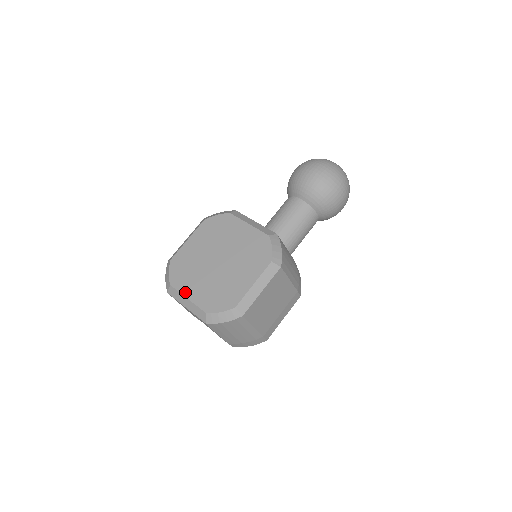
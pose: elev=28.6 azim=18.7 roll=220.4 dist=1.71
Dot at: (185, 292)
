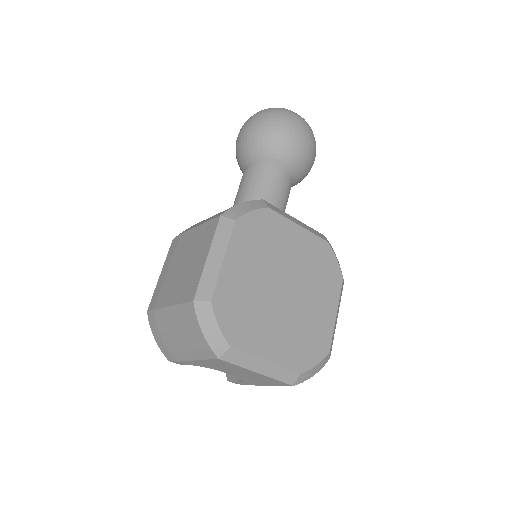
Dot at: (260, 352)
